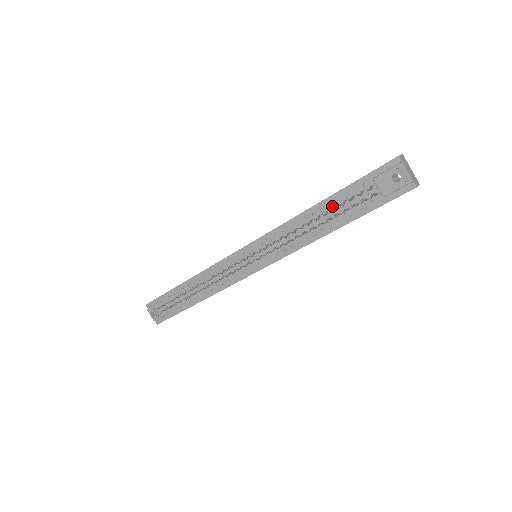
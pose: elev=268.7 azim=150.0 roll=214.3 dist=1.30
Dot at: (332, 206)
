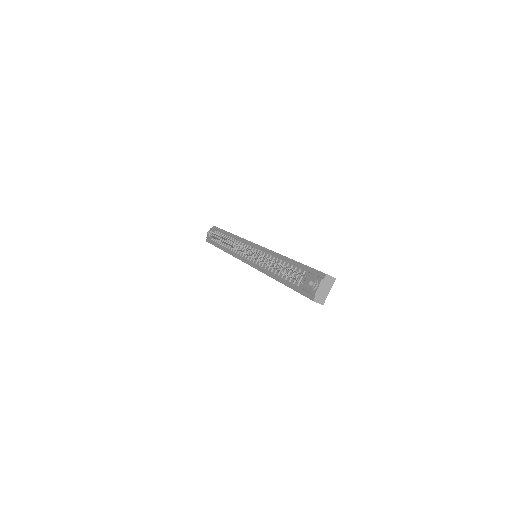
Dot at: (289, 266)
